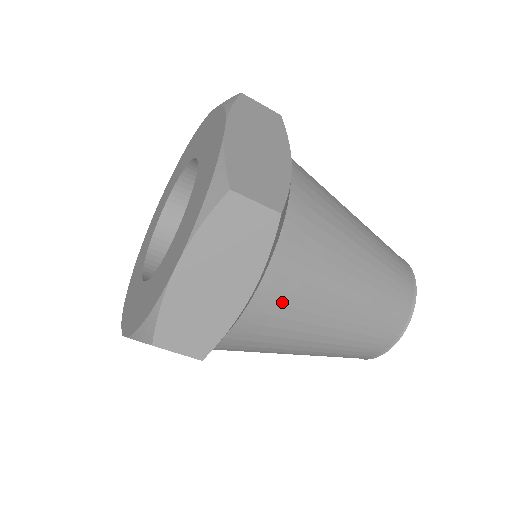
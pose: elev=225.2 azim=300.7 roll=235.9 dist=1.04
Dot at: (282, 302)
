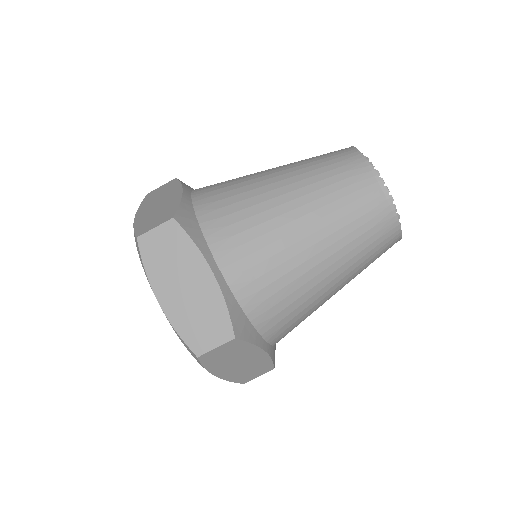
Dot at: (217, 189)
